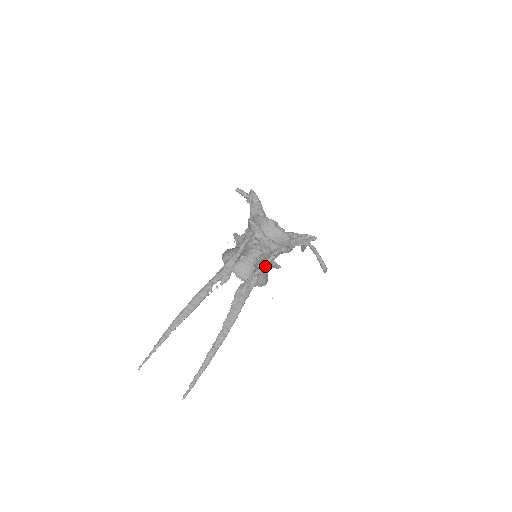
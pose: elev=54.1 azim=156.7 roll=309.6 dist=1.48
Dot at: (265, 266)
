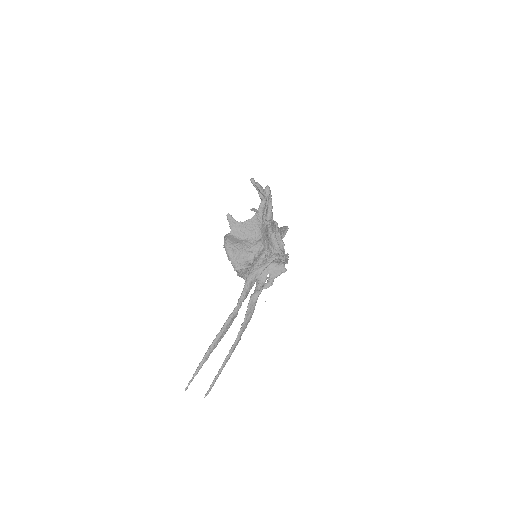
Dot at: occluded
